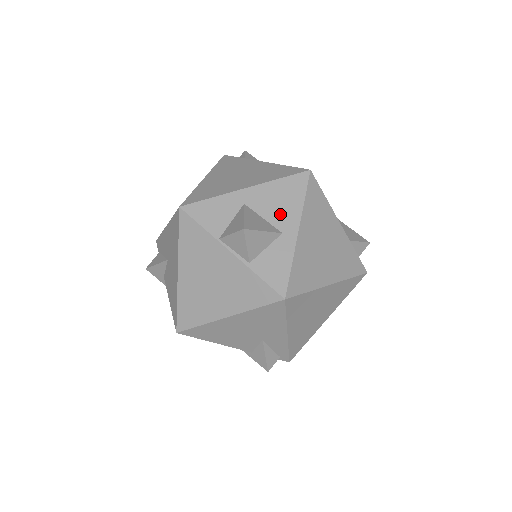
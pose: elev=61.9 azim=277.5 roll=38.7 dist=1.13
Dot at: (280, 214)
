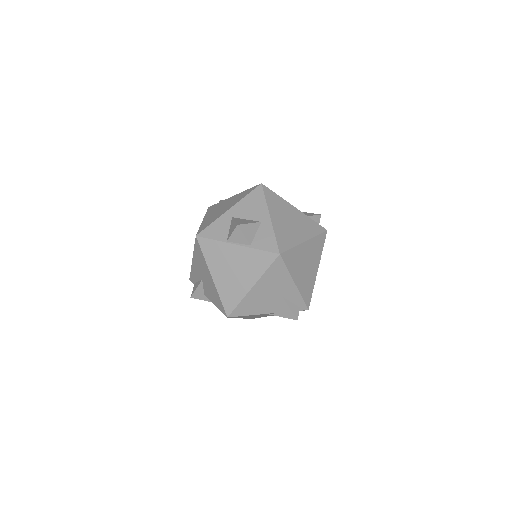
Dot at: (255, 213)
